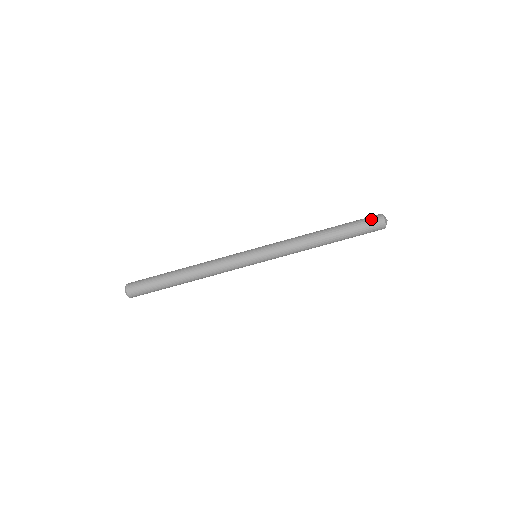
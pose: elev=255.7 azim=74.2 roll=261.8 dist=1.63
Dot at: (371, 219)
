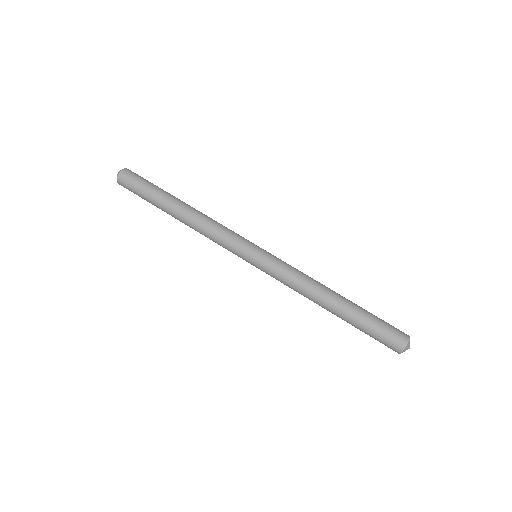
Dot at: (393, 334)
